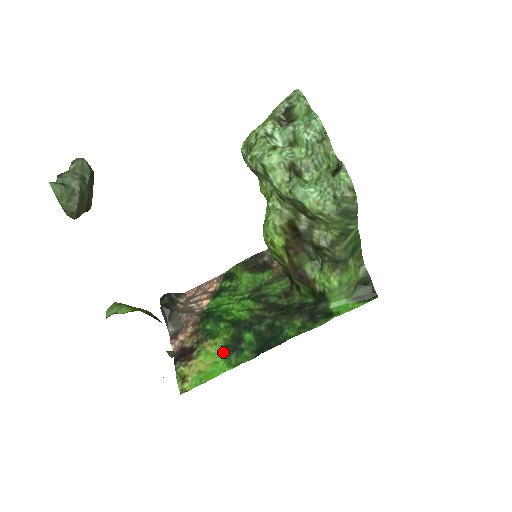
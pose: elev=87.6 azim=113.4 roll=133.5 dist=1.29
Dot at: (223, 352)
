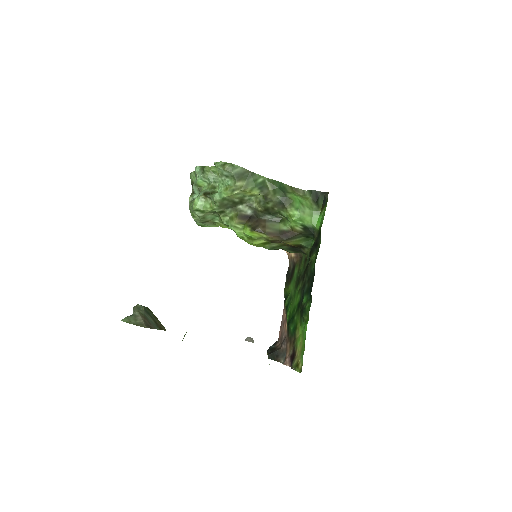
Dot at: (301, 324)
